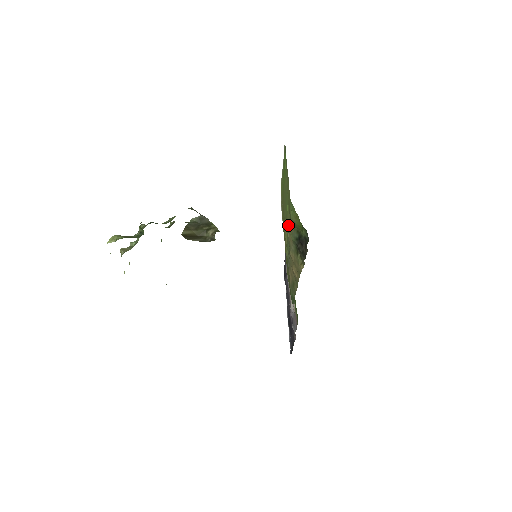
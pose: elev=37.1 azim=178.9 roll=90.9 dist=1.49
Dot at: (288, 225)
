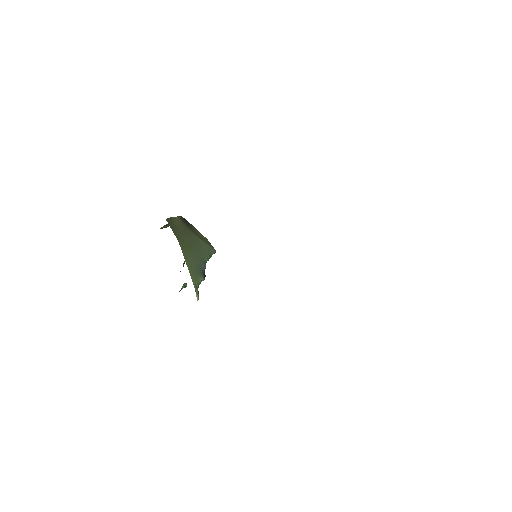
Dot at: occluded
